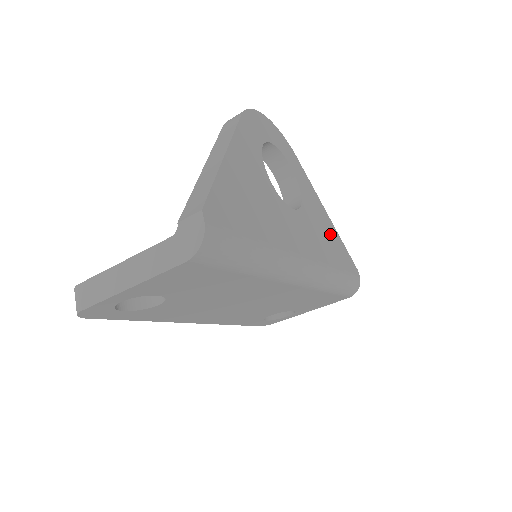
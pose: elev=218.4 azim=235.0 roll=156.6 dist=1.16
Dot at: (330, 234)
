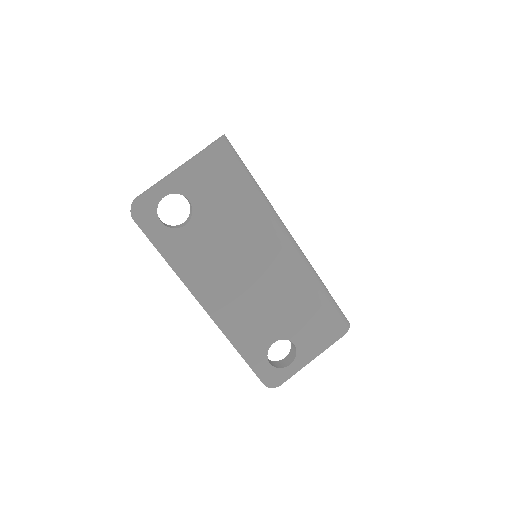
Dot at: occluded
